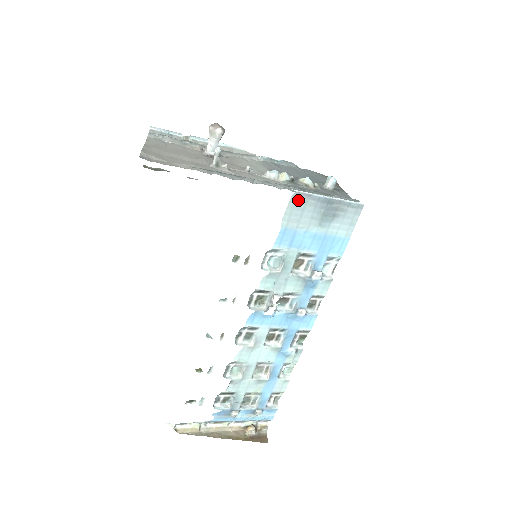
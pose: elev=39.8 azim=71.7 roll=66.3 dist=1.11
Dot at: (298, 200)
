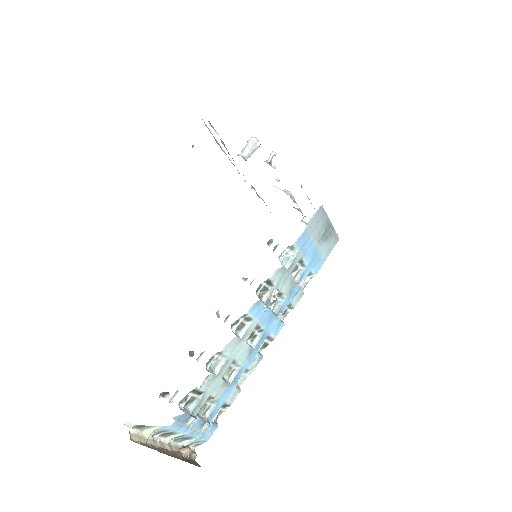
Dot at: (320, 213)
